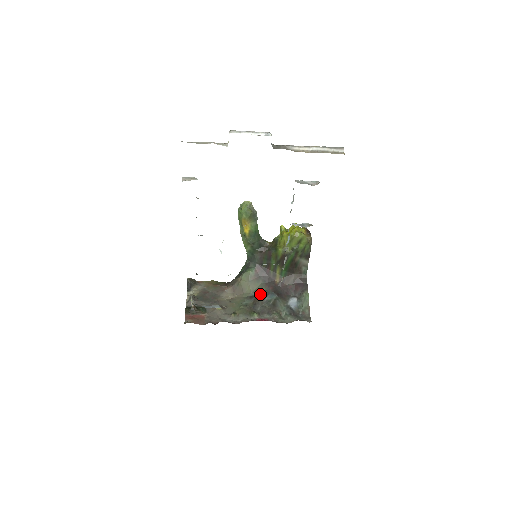
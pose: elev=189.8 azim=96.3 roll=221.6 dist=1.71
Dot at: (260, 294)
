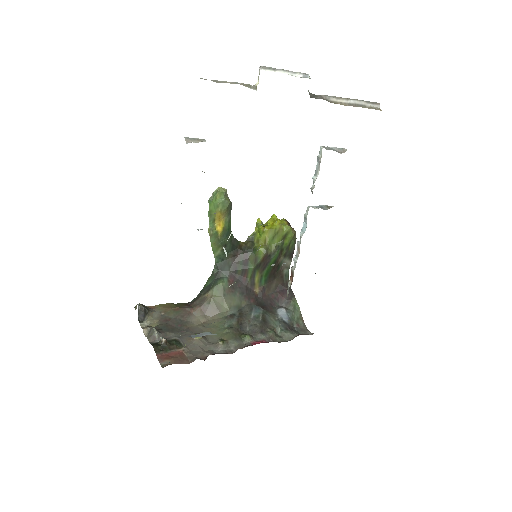
Dot at: (242, 310)
